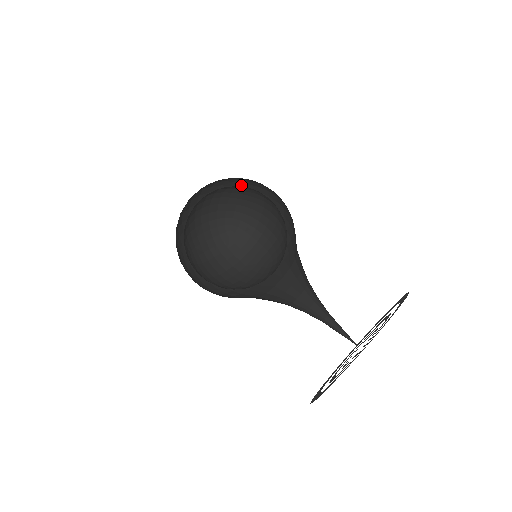
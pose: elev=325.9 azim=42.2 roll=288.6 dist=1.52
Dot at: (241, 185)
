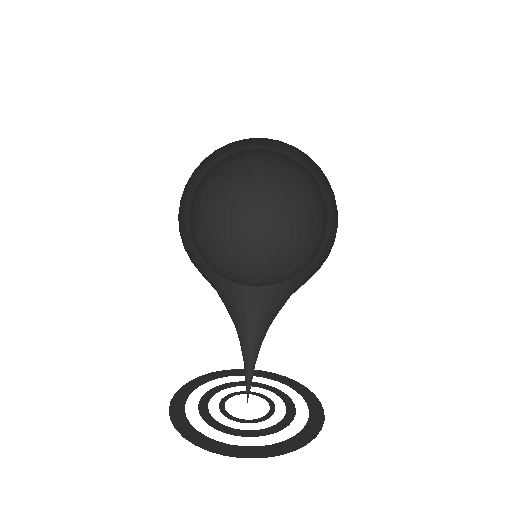
Dot at: occluded
